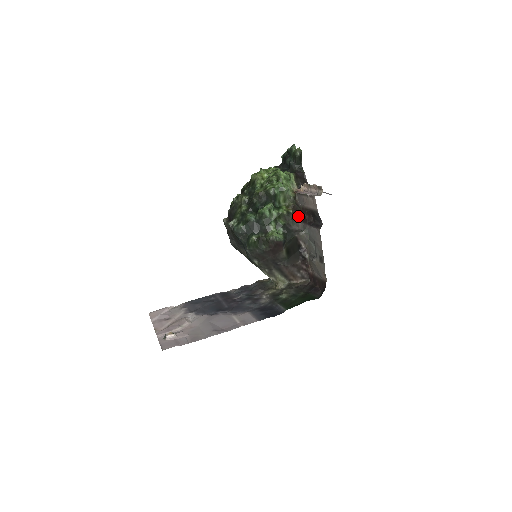
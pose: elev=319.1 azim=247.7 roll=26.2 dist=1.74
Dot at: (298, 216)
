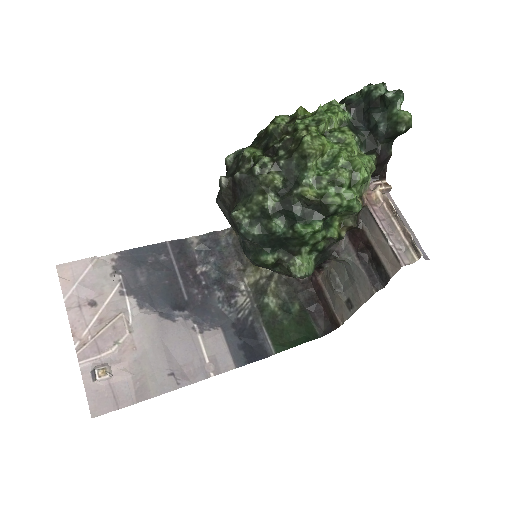
Dot at: occluded
